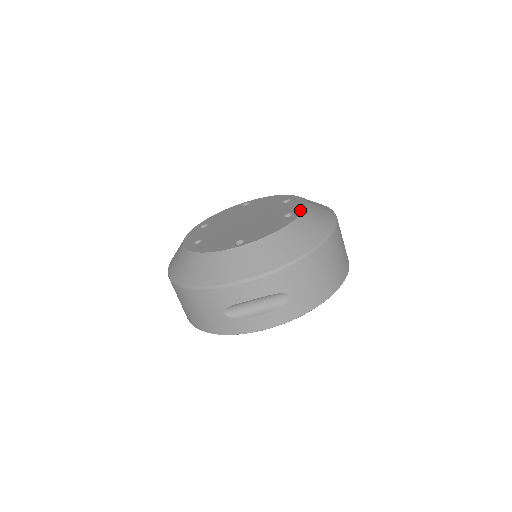
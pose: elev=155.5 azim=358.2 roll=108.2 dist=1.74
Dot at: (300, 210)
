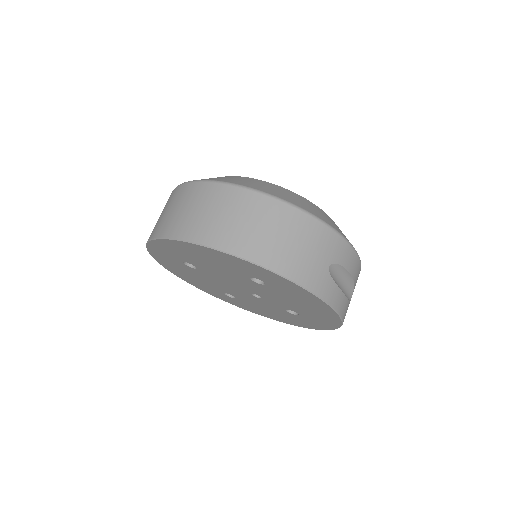
Dot at: occluded
